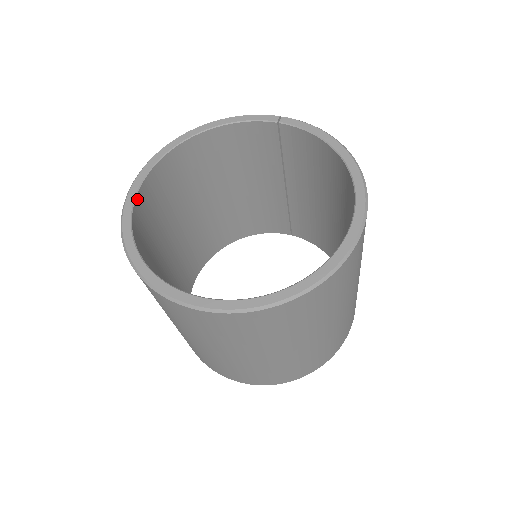
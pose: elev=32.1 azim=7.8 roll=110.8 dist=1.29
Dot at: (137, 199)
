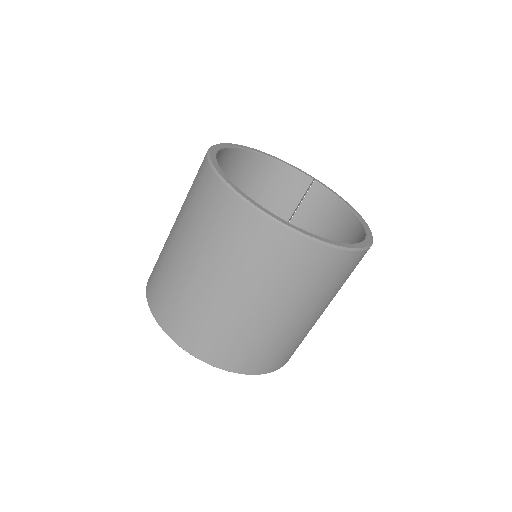
Dot at: (218, 153)
